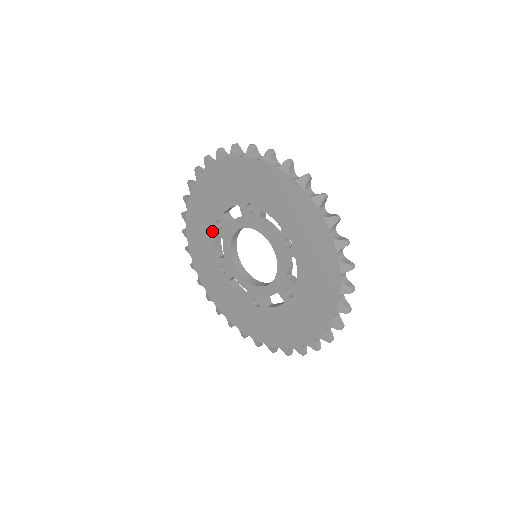
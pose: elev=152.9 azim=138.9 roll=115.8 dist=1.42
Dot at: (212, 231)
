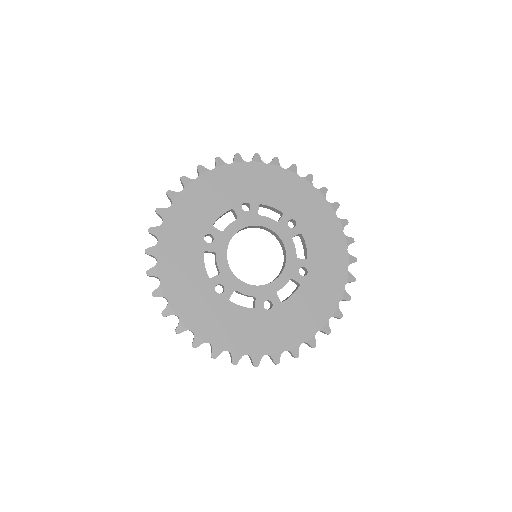
Dot at: (199, 250)
